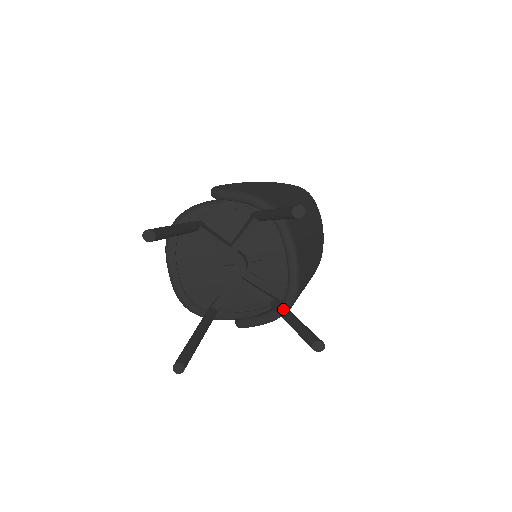
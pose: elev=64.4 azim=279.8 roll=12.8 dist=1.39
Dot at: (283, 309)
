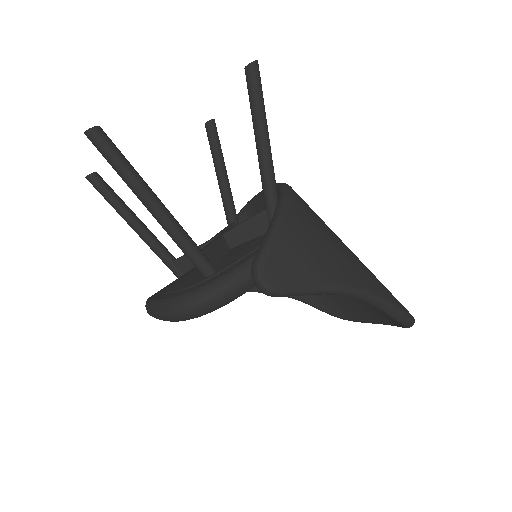
Dot at: occluded
